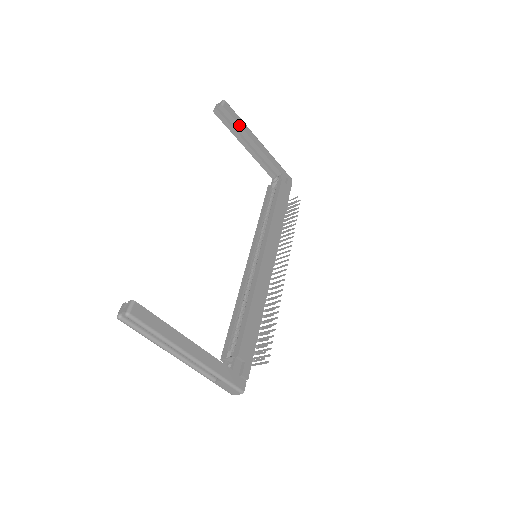
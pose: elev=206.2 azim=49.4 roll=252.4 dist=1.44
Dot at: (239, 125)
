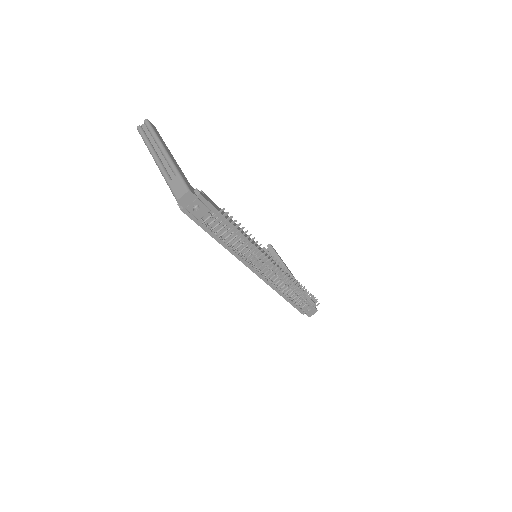
Dot at: (279, 257)
